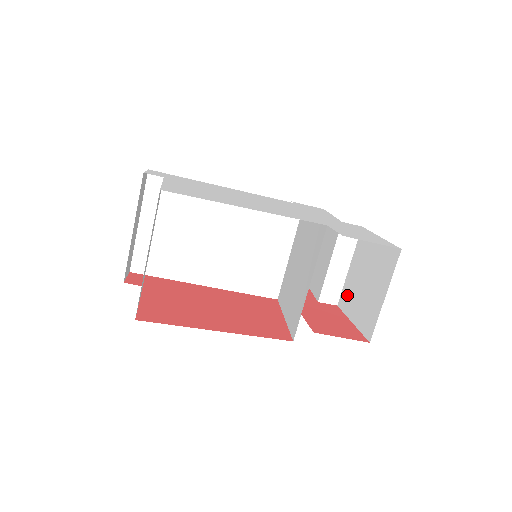
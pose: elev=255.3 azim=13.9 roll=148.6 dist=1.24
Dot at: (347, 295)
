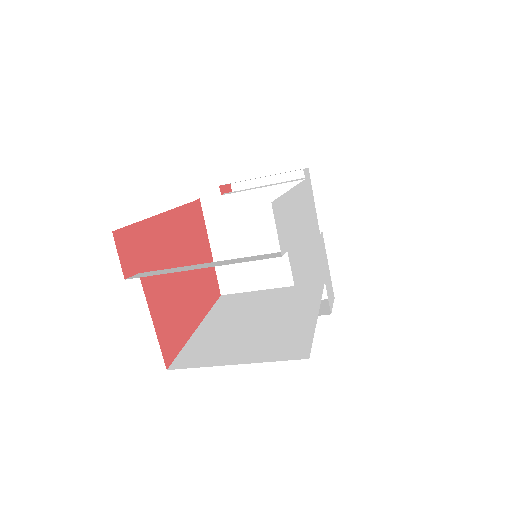
Dot at: occluded
